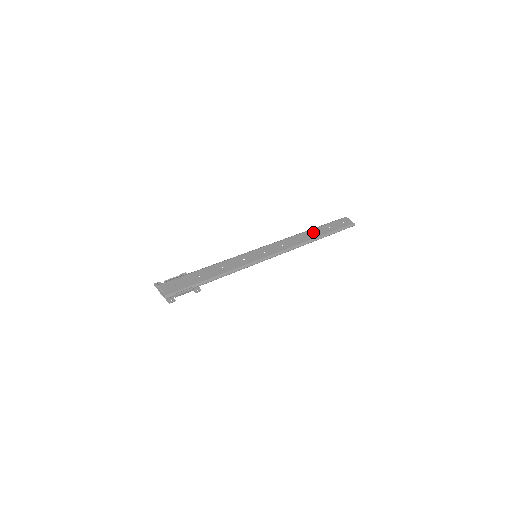
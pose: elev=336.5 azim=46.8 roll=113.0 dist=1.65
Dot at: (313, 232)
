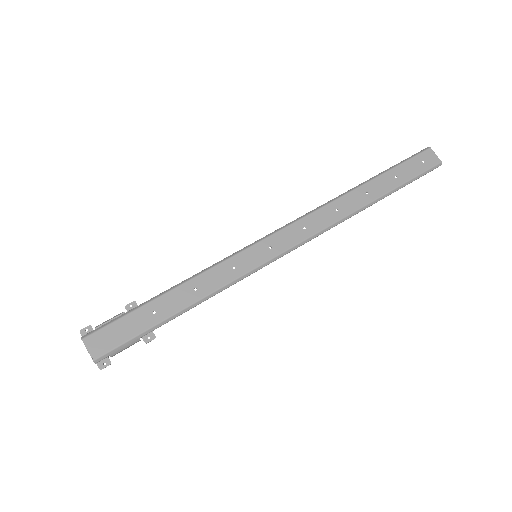
Dot at: (364, 191)
